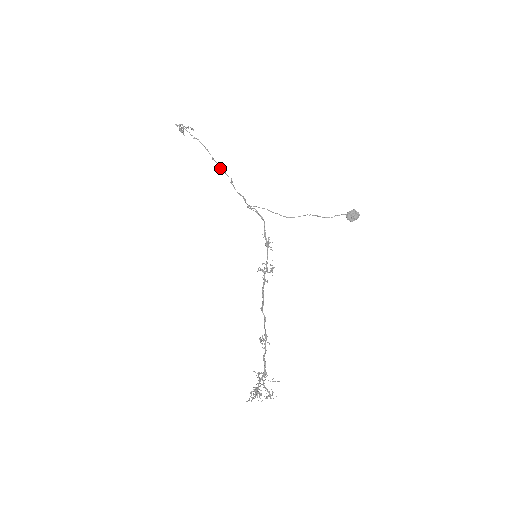
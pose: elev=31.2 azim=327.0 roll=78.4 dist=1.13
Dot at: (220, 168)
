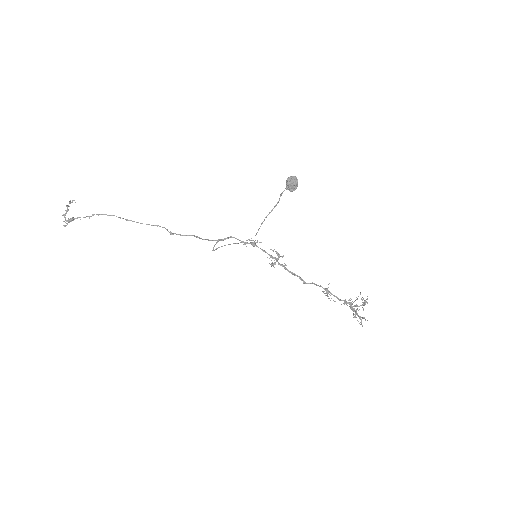
Dot at: occluded
